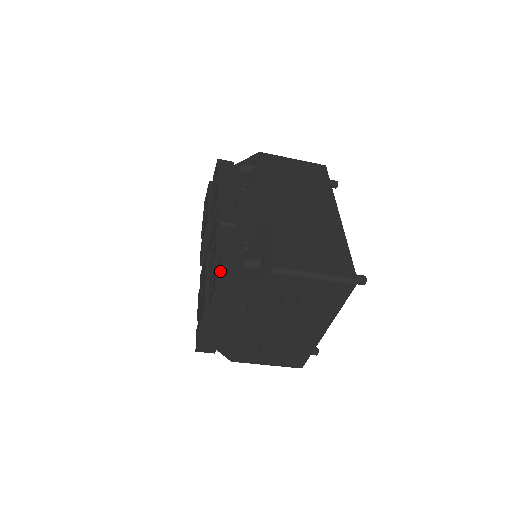
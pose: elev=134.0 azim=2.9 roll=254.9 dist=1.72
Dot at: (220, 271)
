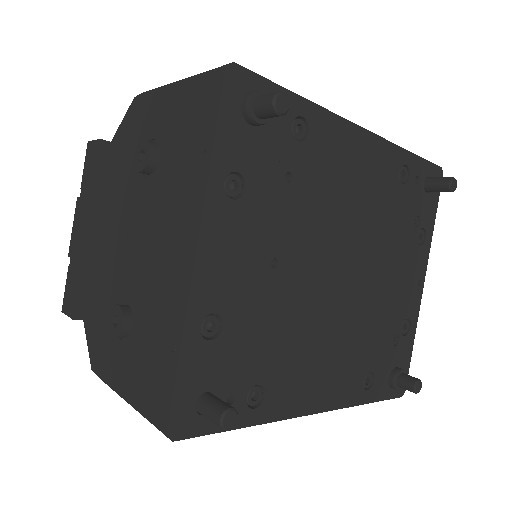
Dot at: occluded
